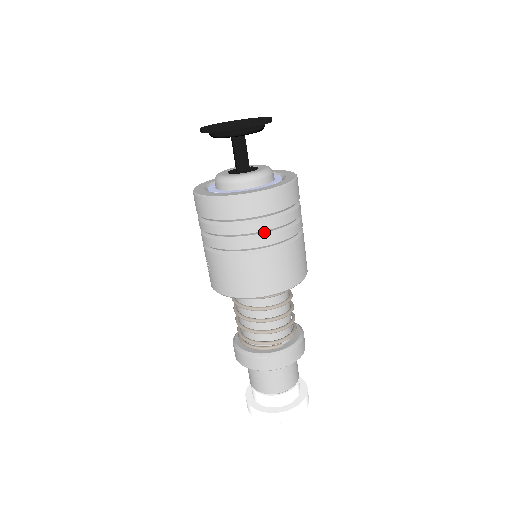
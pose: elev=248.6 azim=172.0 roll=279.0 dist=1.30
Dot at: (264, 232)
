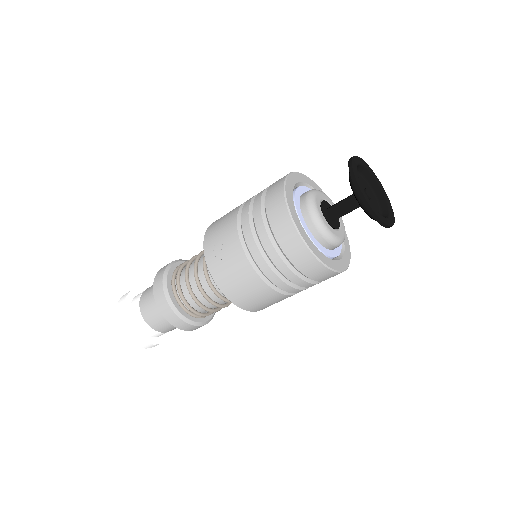
Dot at: (303, 286)
